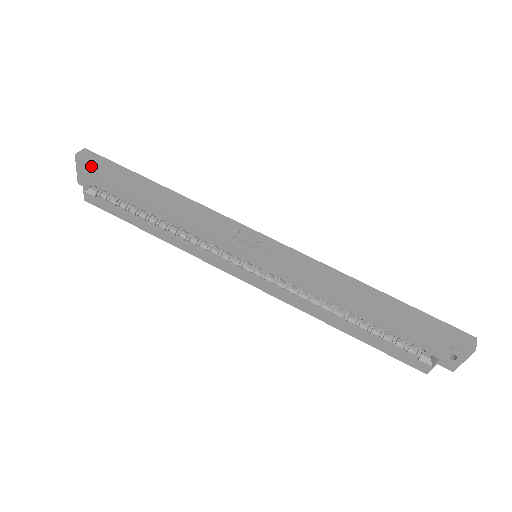
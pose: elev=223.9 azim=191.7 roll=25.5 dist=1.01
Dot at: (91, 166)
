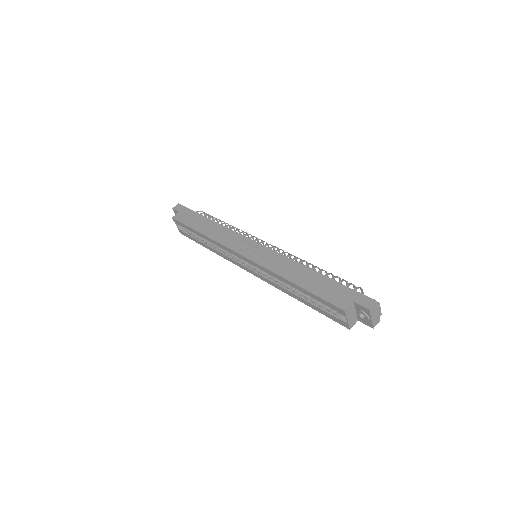
Dot at: (177, 214)
